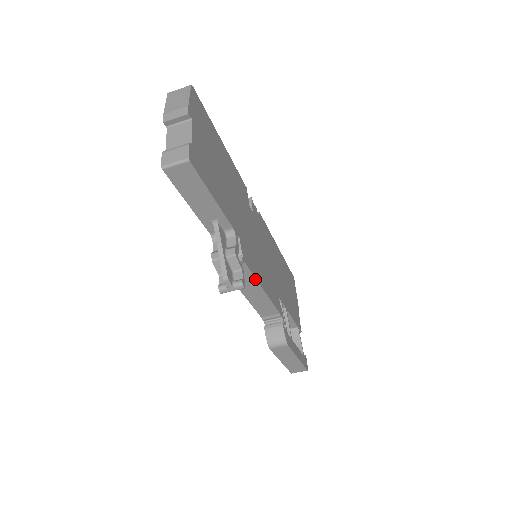
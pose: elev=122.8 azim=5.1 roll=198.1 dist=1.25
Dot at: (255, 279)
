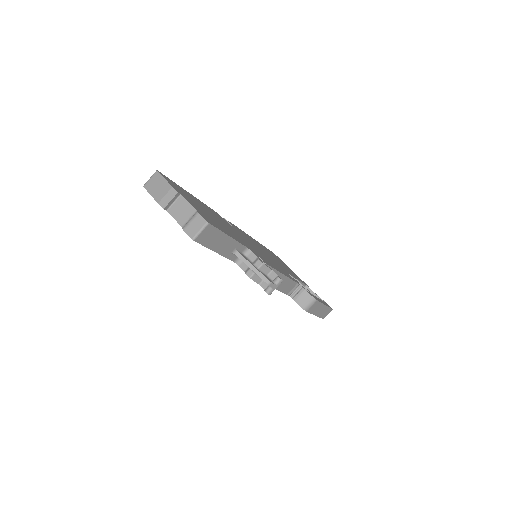
Dot at: (276, 271)
